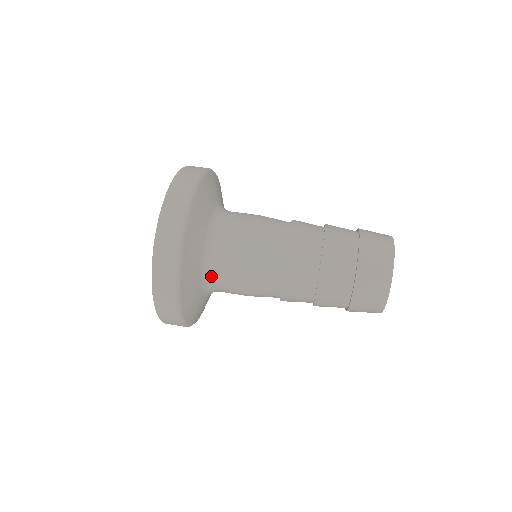
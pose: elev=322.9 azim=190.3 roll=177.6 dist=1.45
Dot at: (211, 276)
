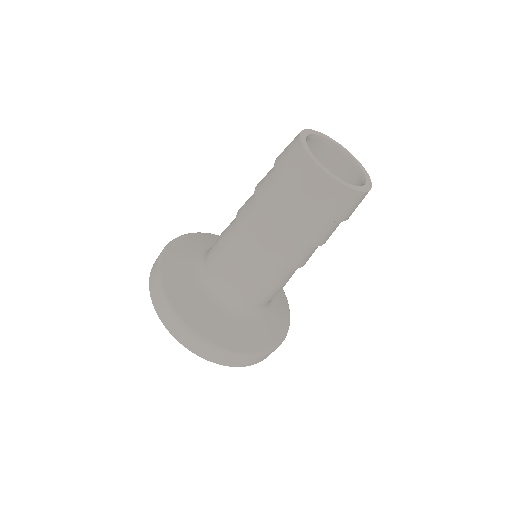
Dot at: (260, 309)
